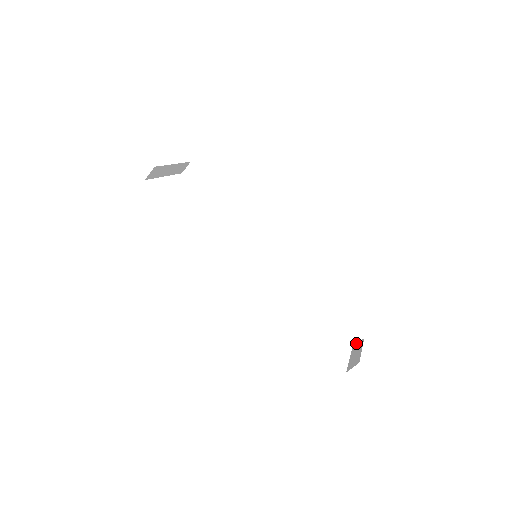
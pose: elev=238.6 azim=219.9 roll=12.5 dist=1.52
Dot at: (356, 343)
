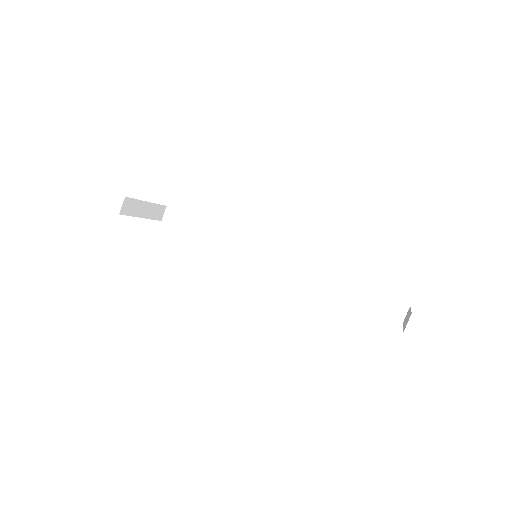
Dot at: (404, 316)
